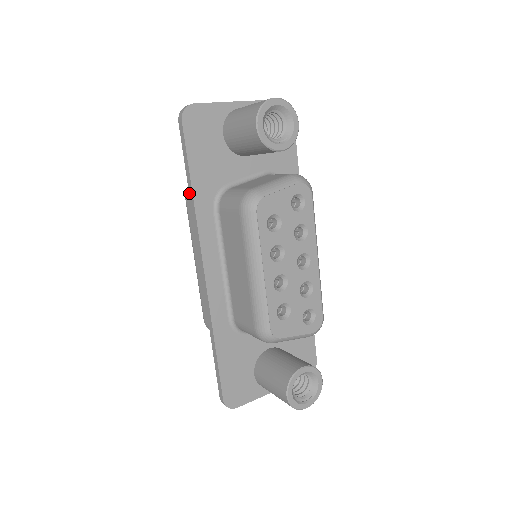
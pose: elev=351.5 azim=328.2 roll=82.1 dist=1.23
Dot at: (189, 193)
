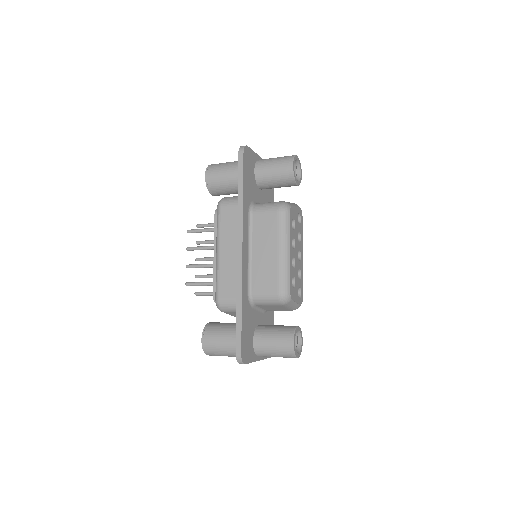
Dot at: (238, 197)
